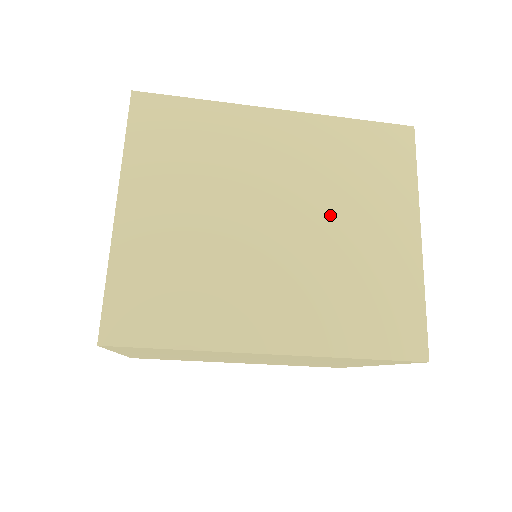
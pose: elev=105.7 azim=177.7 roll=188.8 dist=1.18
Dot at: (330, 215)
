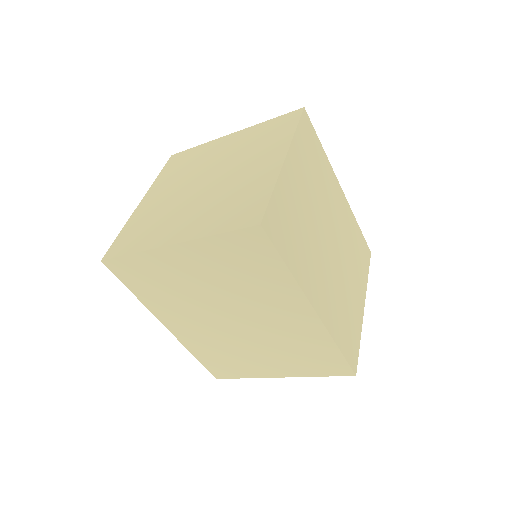
Dot at: (345, 261)
